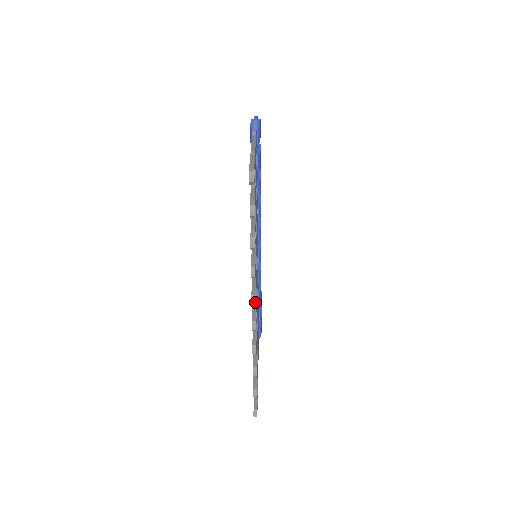
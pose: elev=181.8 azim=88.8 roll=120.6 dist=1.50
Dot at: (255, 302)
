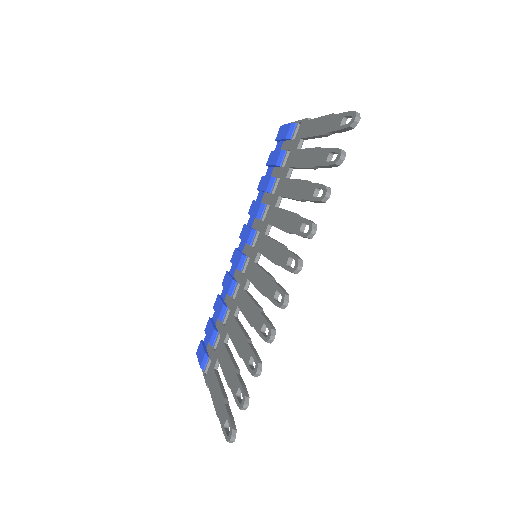
Dot at: (301, 267)
